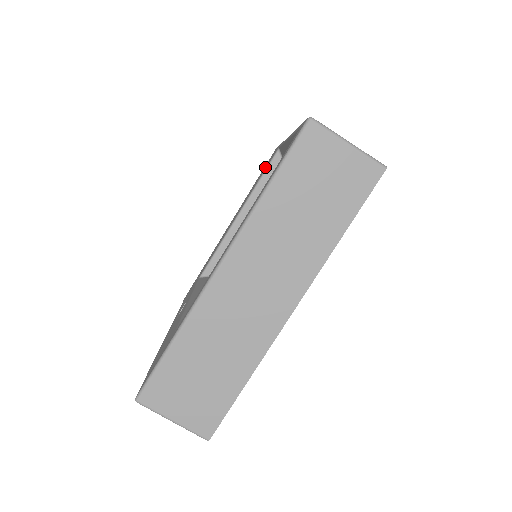
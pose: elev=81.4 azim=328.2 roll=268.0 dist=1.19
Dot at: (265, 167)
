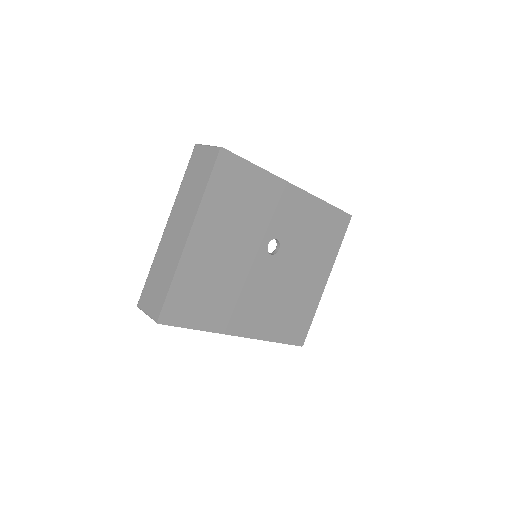
Dot at: occluded
